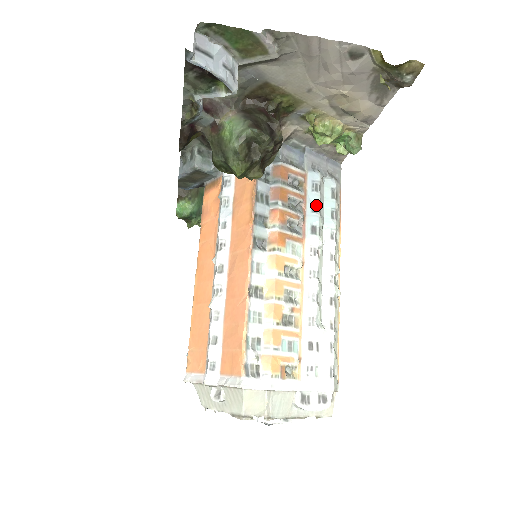
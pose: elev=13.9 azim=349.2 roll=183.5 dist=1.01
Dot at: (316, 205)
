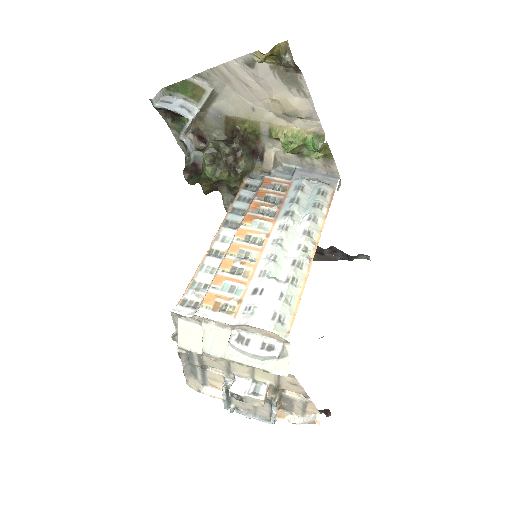
Dot at: (294, 198)
